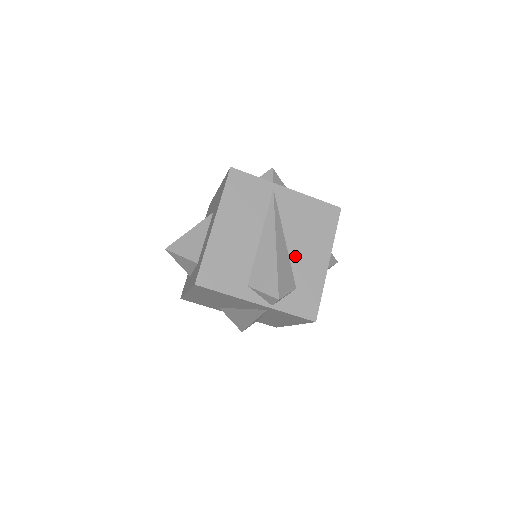
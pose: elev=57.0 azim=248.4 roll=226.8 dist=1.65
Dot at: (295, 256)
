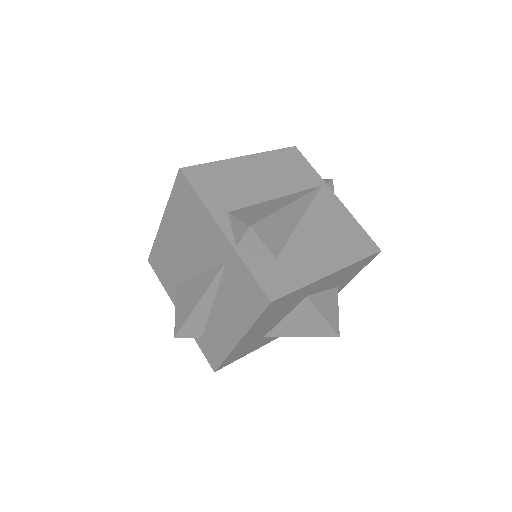
Dot at: (300, 237)
